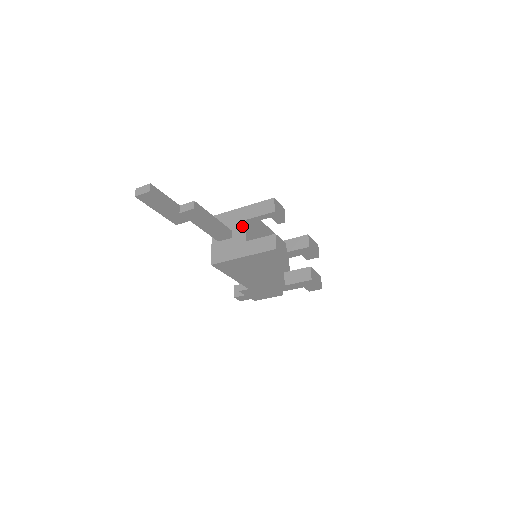
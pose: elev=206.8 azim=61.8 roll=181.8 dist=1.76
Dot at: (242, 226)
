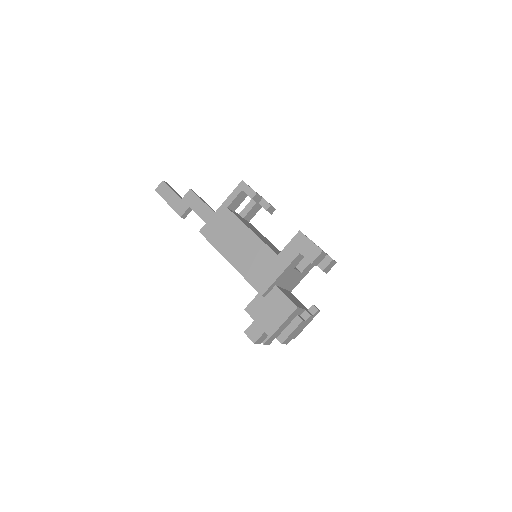
Dot at: occluded
